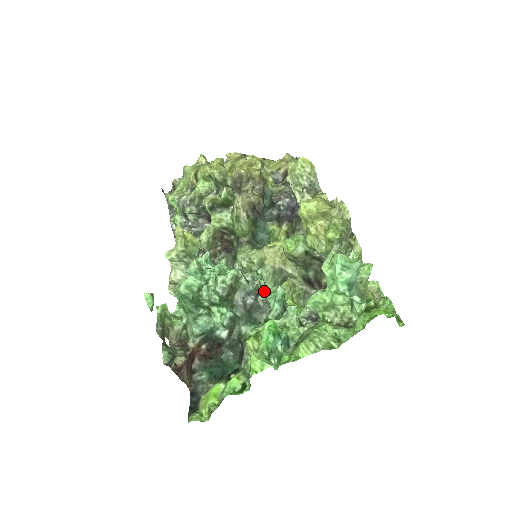
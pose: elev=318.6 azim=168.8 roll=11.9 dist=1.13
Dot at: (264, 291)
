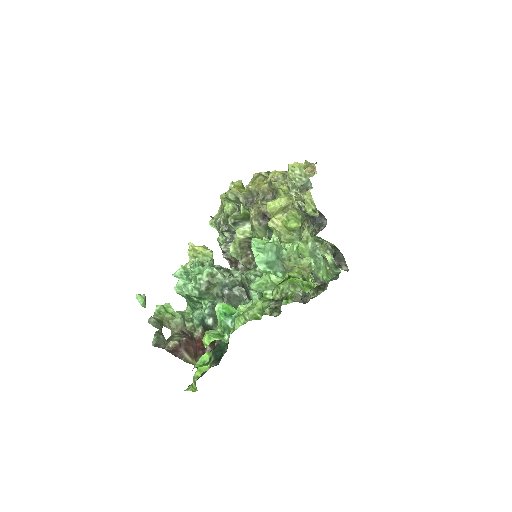
Dot at: occluded
